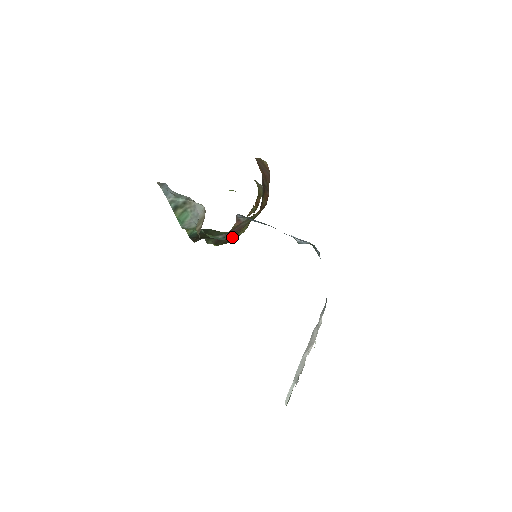
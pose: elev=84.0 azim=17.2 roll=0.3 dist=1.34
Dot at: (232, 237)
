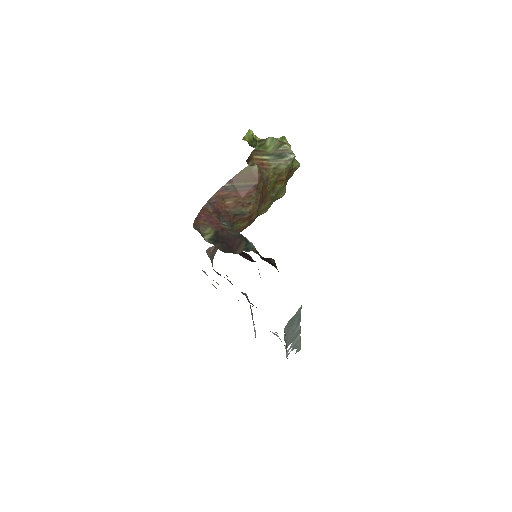
Dot at: occluded
